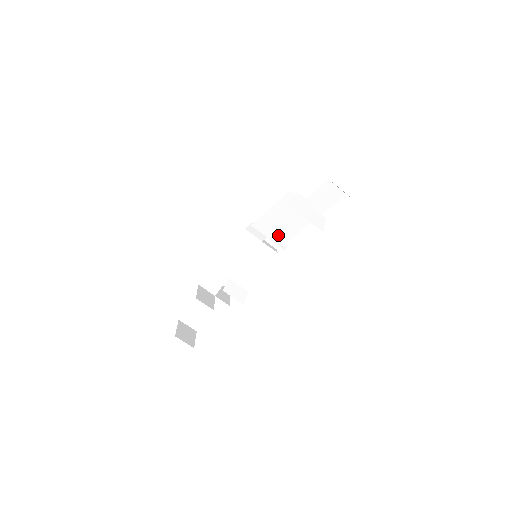
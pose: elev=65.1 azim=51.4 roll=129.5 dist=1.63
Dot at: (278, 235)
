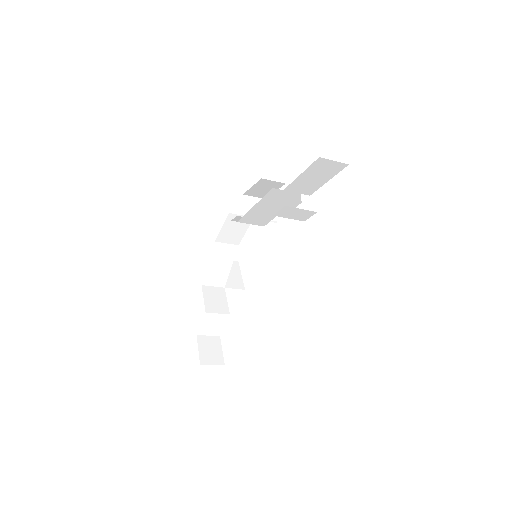
Dot at: occluded
